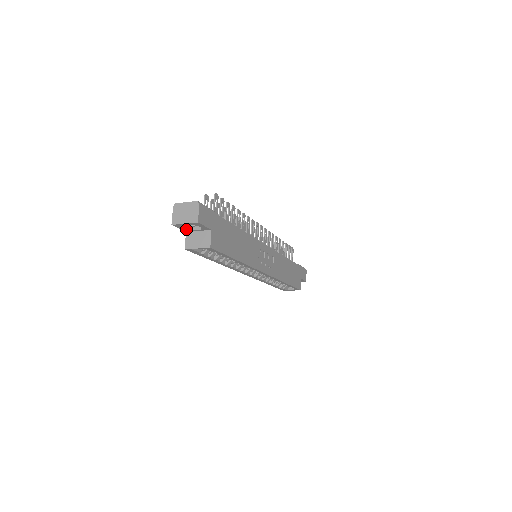
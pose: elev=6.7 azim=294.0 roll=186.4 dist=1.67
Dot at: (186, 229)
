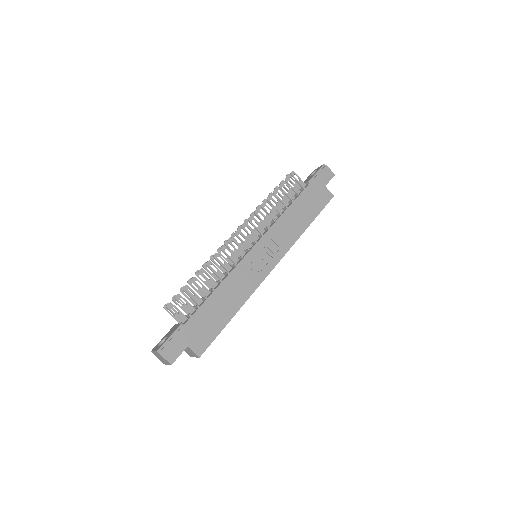
Dot at: occluded
